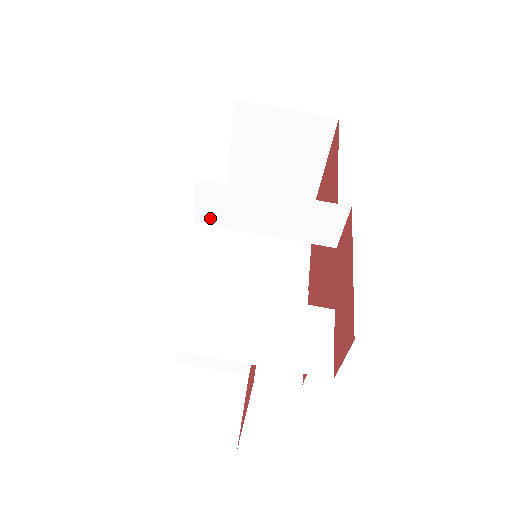
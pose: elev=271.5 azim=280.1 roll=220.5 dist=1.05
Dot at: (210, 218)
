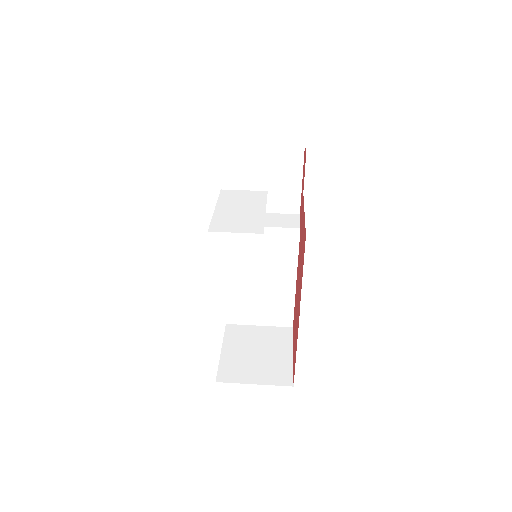
Dot at: occluded
